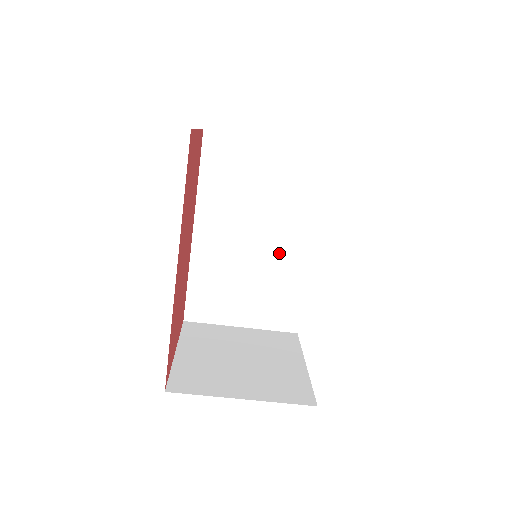
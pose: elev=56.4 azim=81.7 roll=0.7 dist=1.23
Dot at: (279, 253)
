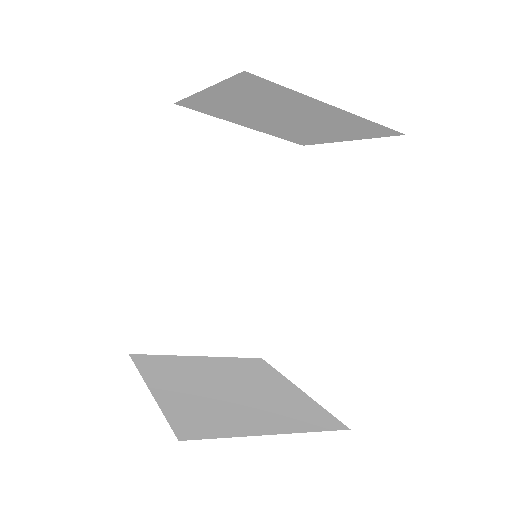
Dot at: (248, 262)
